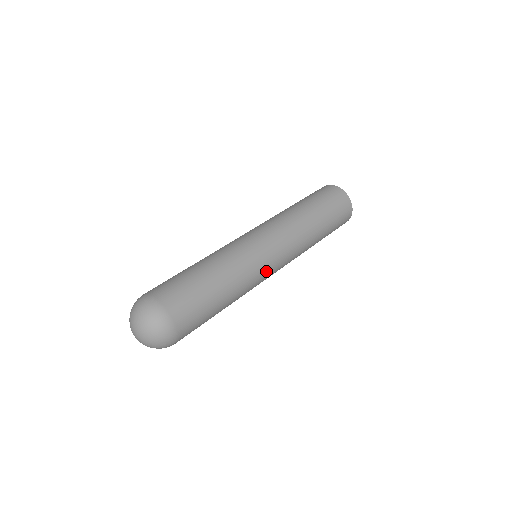
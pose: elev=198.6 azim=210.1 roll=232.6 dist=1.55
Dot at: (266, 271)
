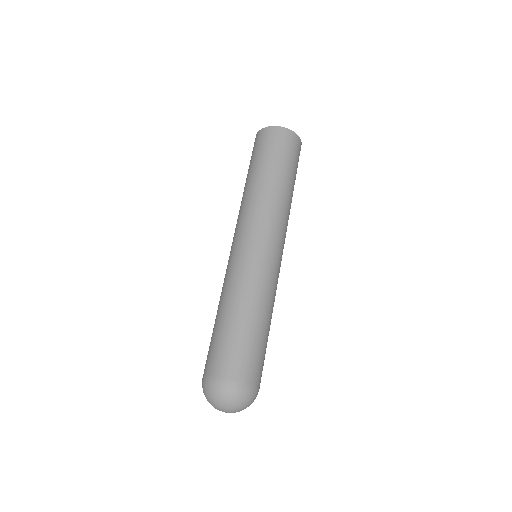
Dot at: occluded
